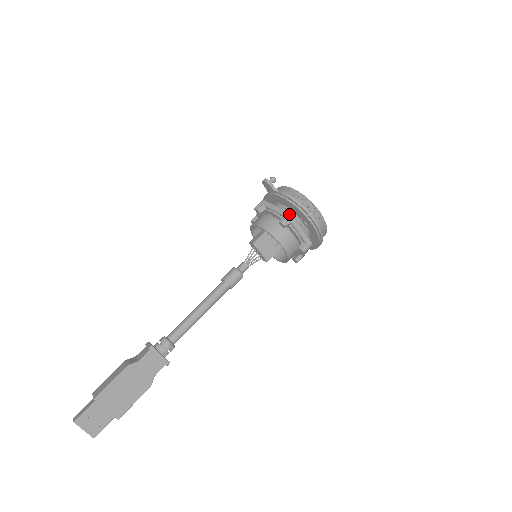
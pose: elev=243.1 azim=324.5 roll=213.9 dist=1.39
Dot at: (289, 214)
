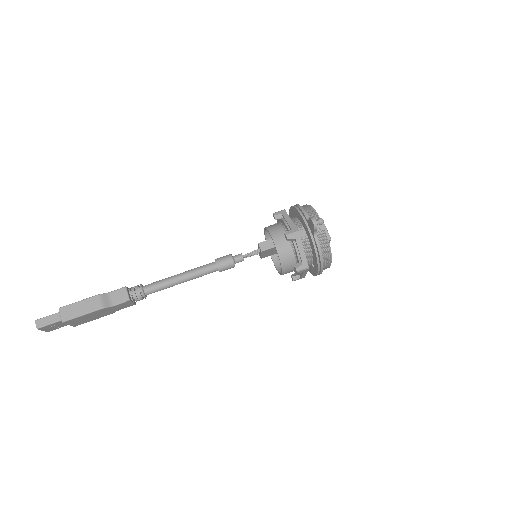
Dot at: (308, 267)
